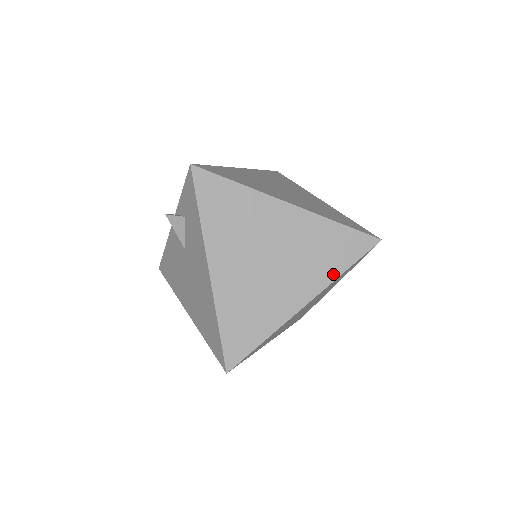
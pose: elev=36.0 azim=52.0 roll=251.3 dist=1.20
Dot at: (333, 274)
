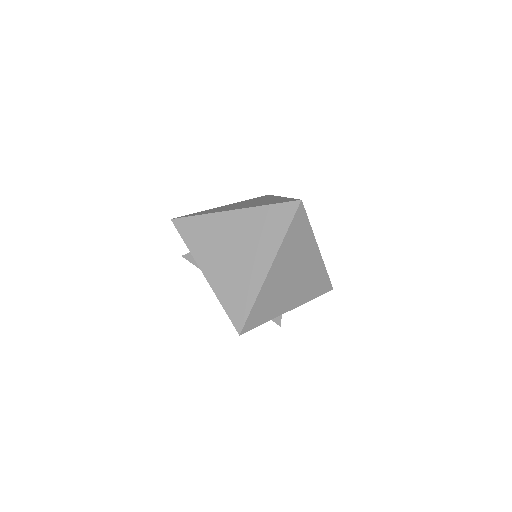
Dot at: (279, 239)
